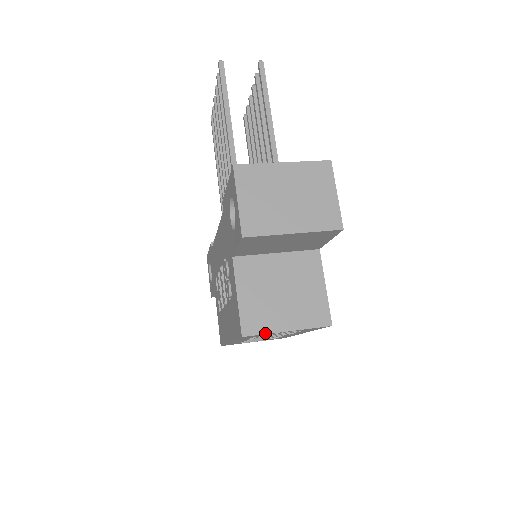
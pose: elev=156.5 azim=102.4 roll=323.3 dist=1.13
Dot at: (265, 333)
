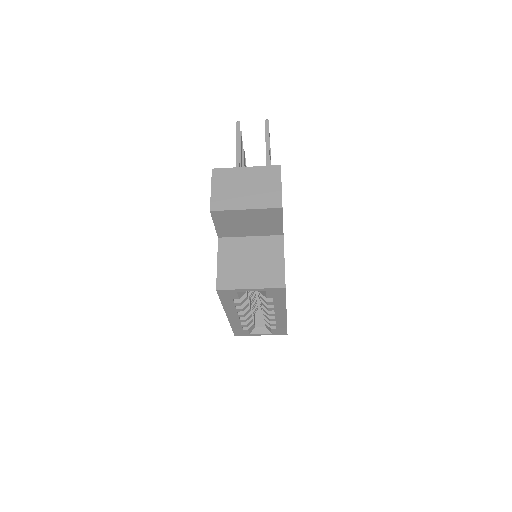
Dot at: (233, 289)
